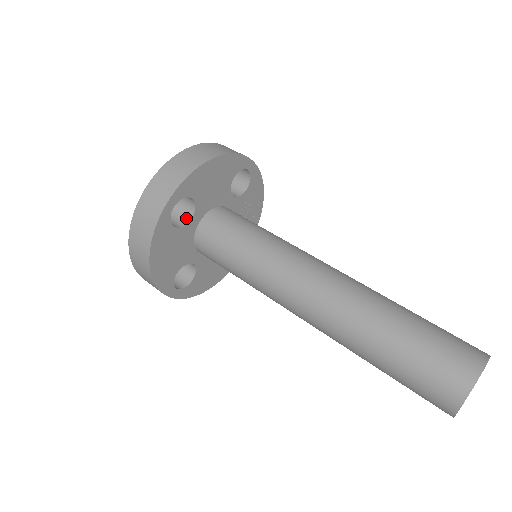
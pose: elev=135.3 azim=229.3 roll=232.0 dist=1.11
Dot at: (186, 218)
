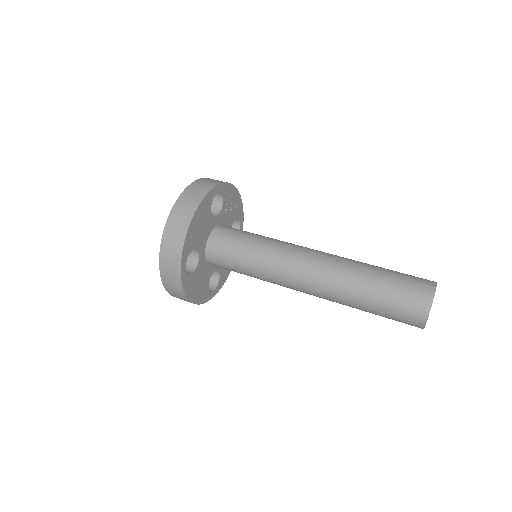
Dot at: (195, 258)
